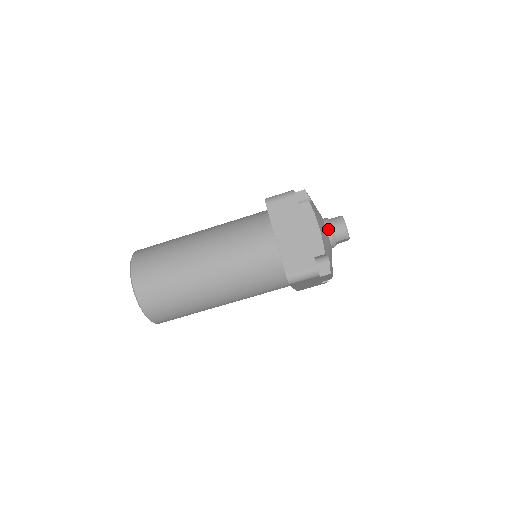
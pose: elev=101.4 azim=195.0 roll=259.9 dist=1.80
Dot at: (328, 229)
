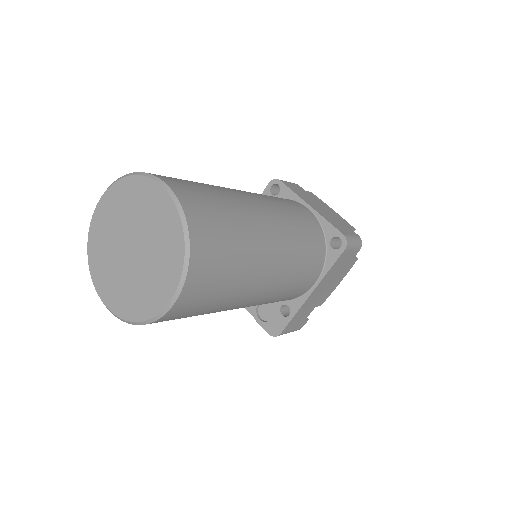
Dot at: occluded
